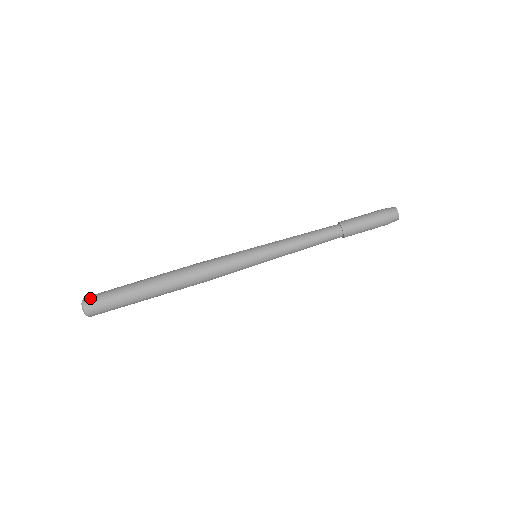
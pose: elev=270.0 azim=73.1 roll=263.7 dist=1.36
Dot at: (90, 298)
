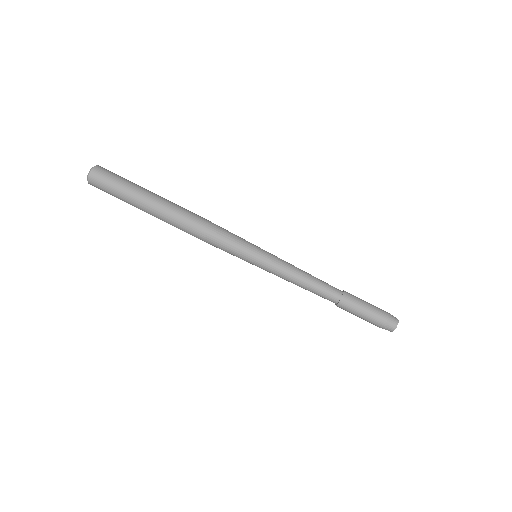
Dot at: occluded
